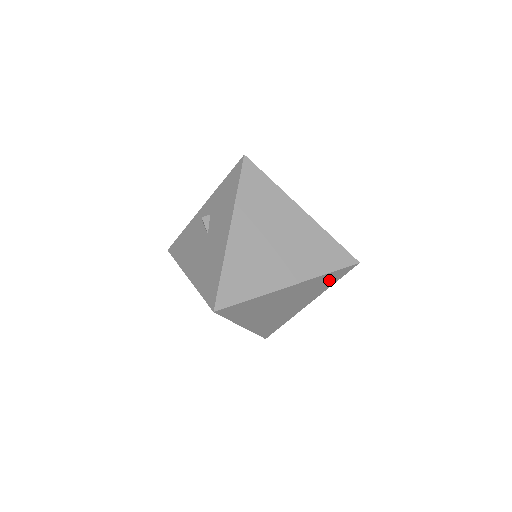
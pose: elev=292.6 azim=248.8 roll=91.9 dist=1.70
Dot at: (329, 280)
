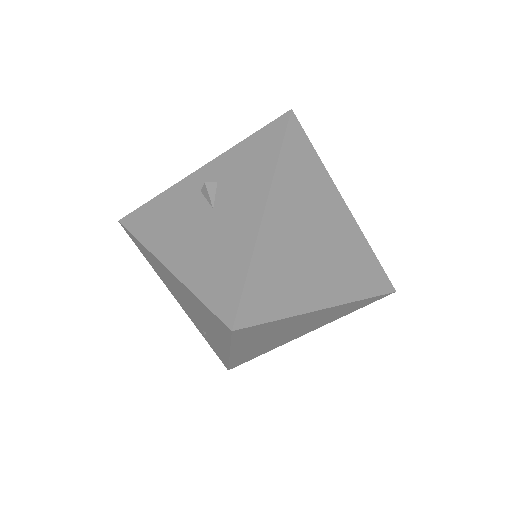
Dot at: (355, 307)
